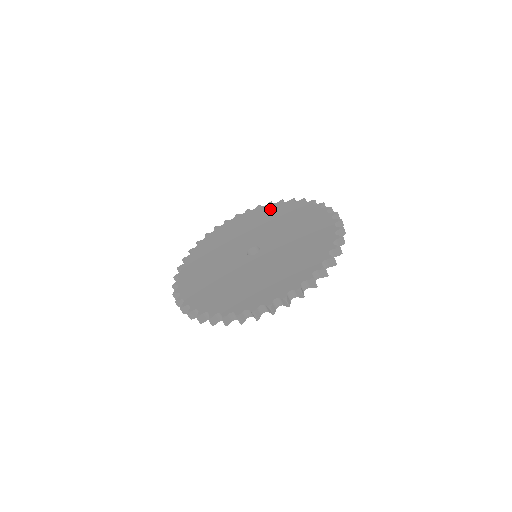
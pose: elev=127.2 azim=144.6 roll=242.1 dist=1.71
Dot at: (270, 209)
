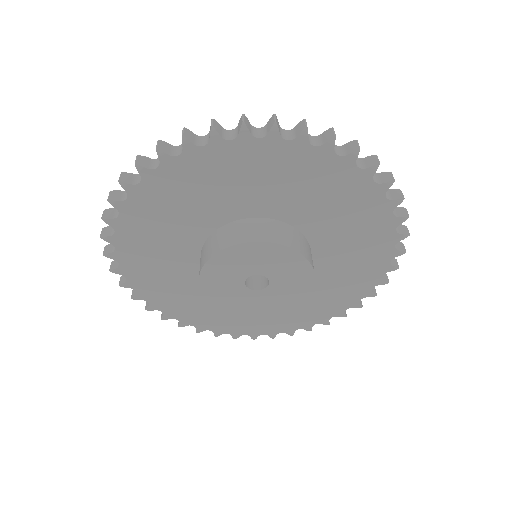
Dot at: occluded
